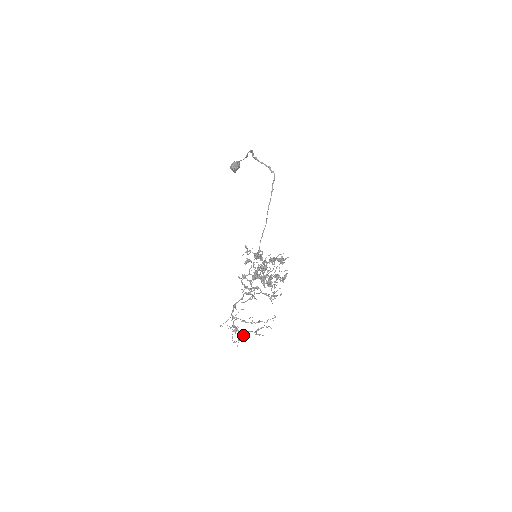
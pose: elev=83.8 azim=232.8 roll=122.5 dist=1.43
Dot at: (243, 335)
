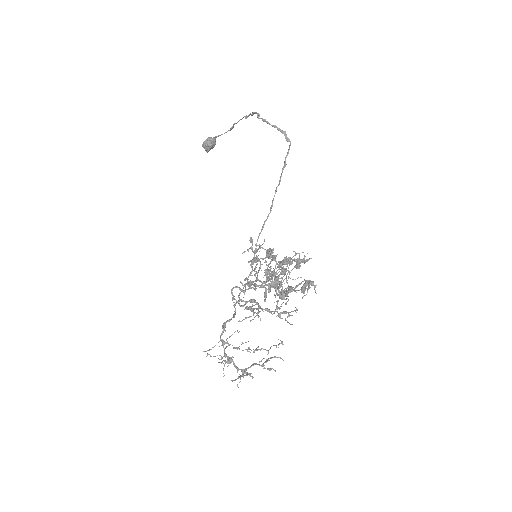
Dot at: (243, 369)
